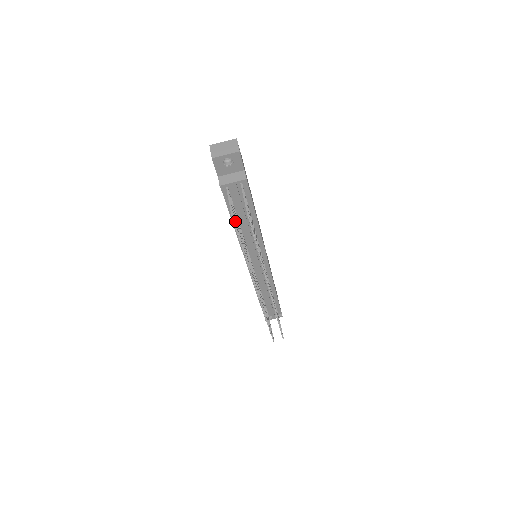
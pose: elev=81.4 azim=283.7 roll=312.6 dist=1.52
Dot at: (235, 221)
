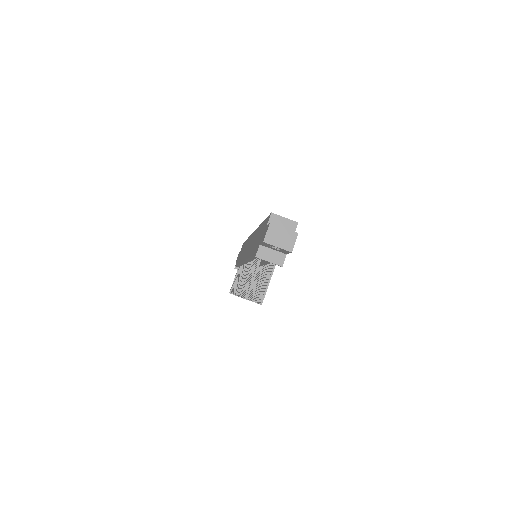
Dot at: occluded
